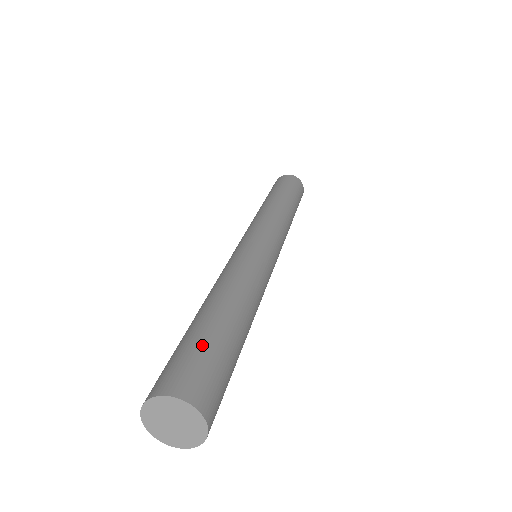
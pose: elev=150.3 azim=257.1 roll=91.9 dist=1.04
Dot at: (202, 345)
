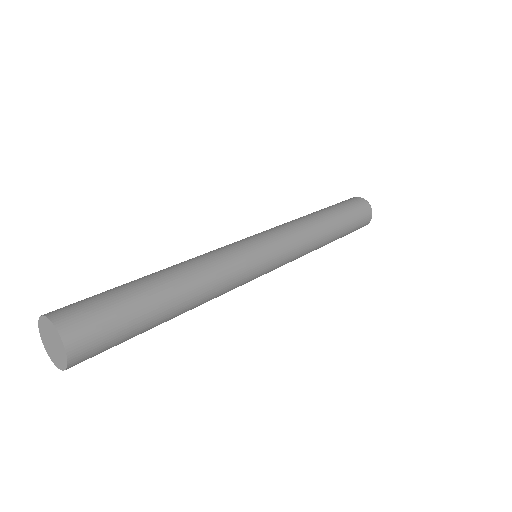
Dot at: (120, 308)
